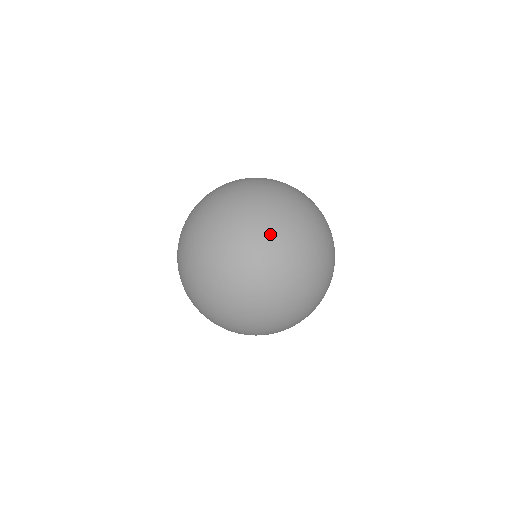
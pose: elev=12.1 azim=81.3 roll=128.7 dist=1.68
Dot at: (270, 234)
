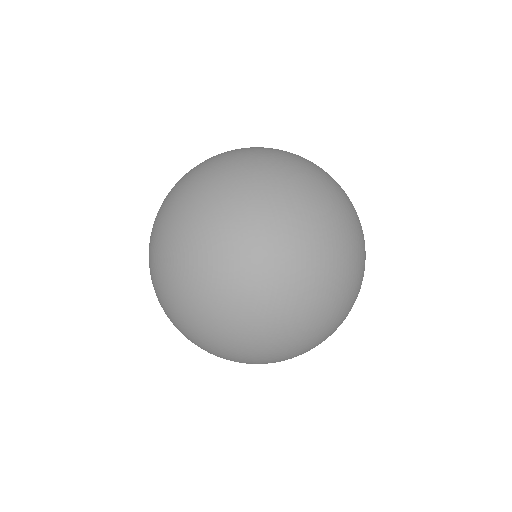
Dot at: (304, 163)
